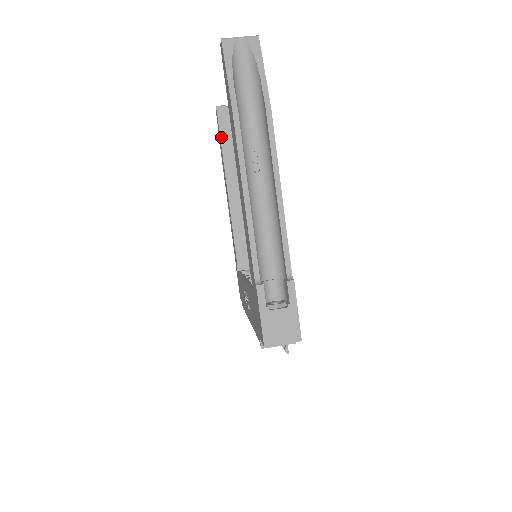
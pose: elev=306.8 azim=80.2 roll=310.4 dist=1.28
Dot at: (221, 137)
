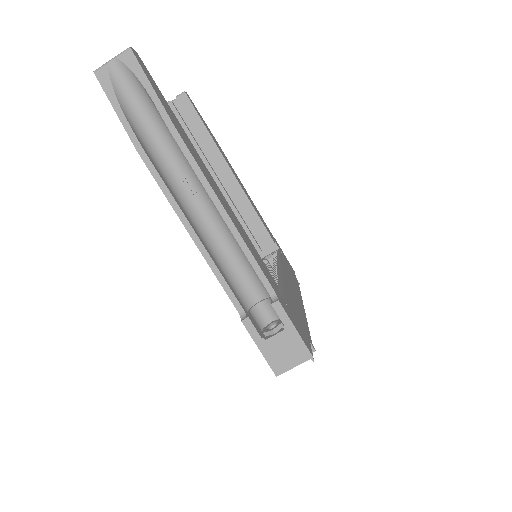
Dot at: occluded
